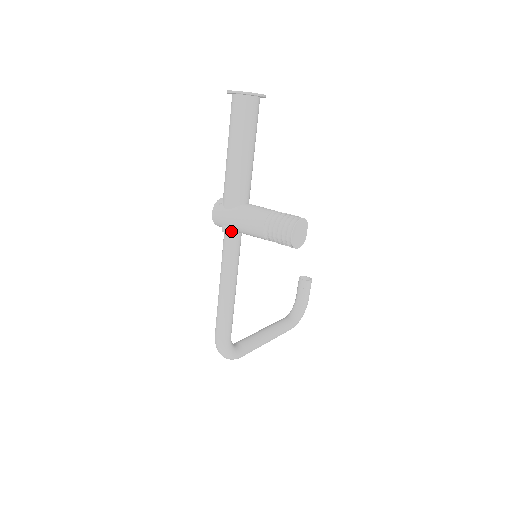
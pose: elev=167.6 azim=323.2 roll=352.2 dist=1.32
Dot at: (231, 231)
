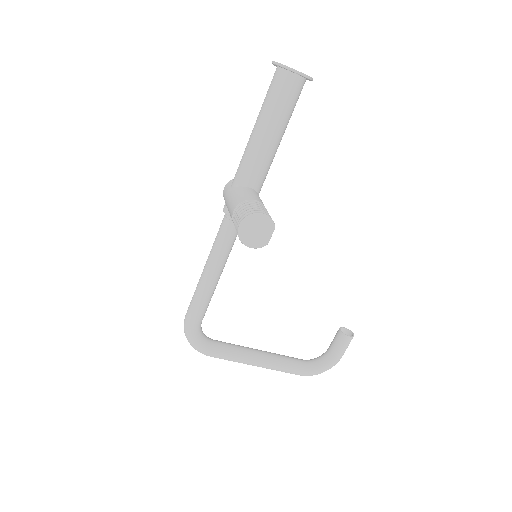
Dot at: (226, 211)
